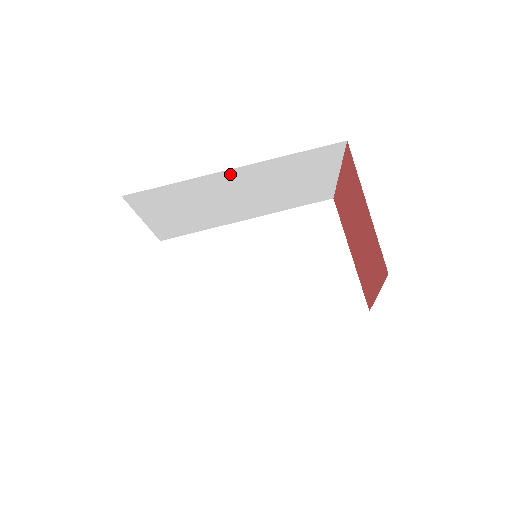
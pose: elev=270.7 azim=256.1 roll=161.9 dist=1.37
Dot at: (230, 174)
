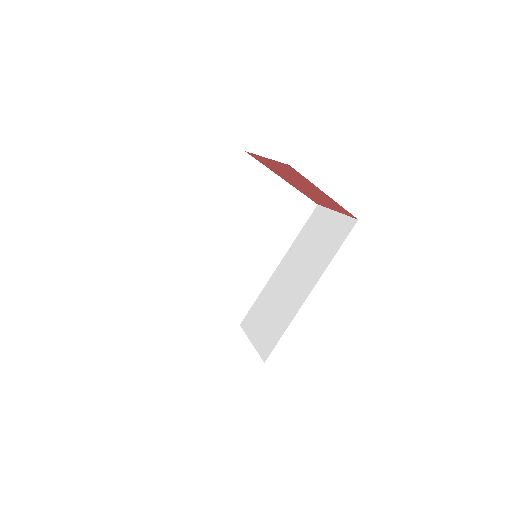
Dot at: occluded
